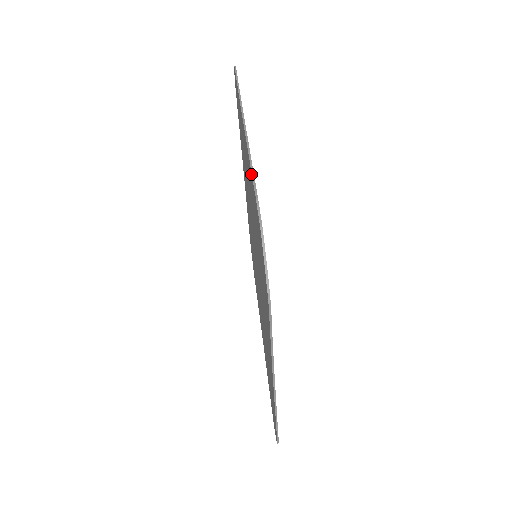
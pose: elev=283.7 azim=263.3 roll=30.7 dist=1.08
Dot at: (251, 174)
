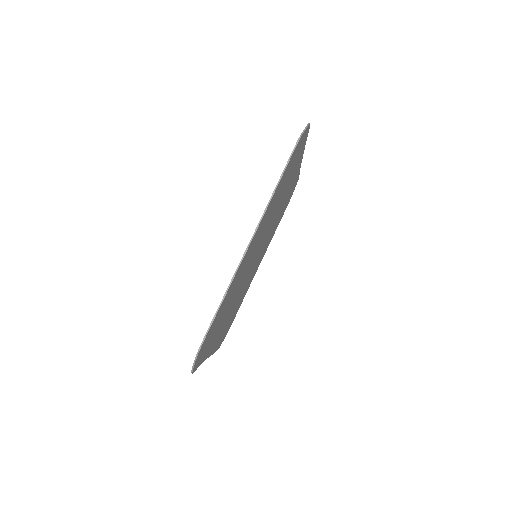
Dot at: (223, 298)
